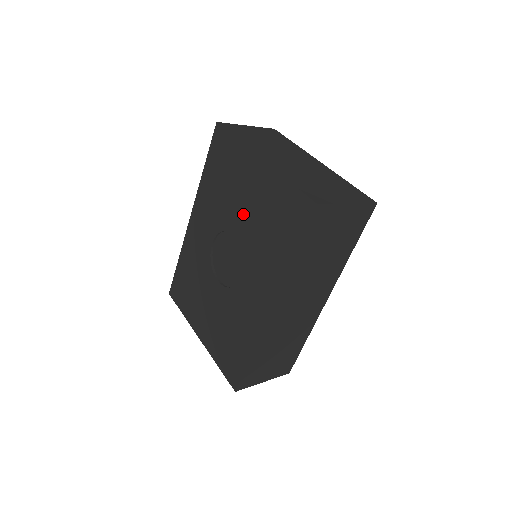
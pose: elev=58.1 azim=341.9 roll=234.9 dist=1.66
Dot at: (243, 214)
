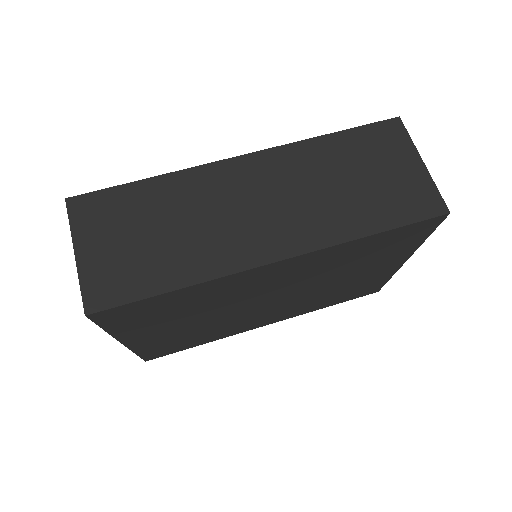
Dot at: occluded
